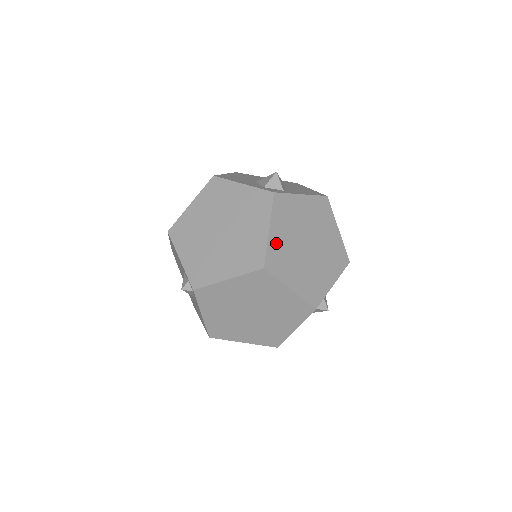
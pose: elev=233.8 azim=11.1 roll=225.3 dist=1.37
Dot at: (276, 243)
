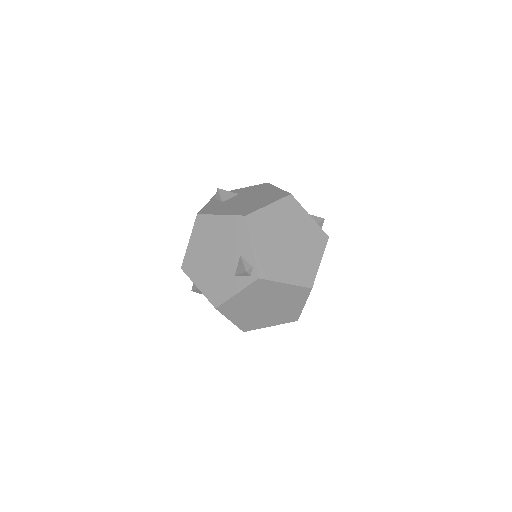
Dot at: occluded
